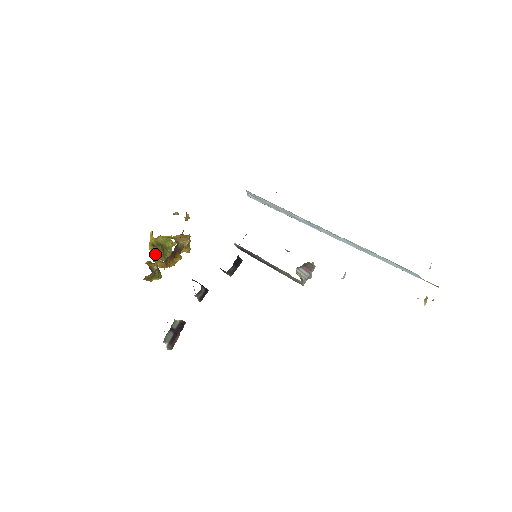
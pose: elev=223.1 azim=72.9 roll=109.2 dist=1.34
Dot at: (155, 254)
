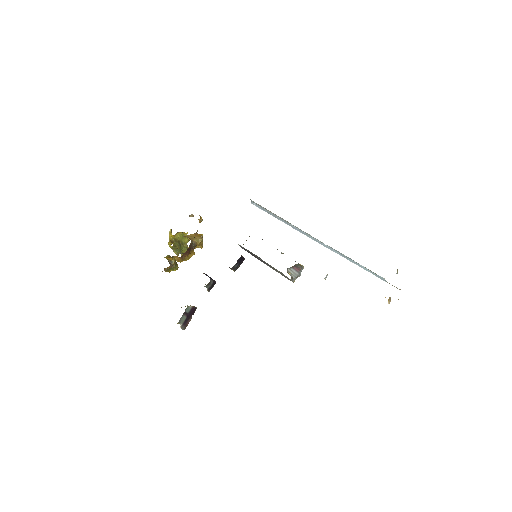
Dot at: (173, 249)
